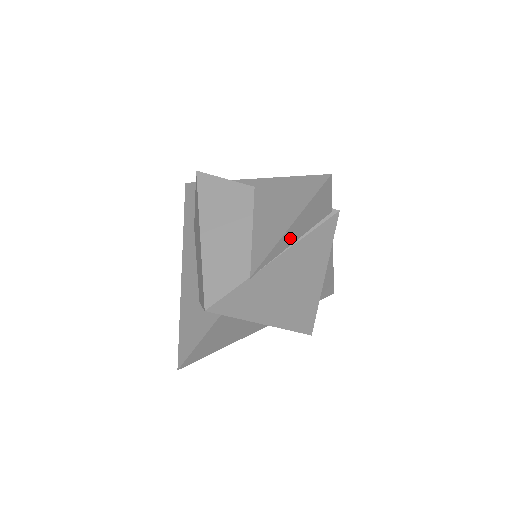
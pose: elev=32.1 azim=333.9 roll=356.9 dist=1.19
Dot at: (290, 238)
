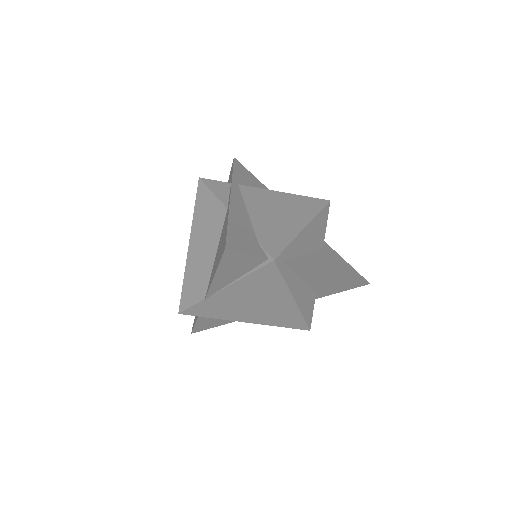
Dot at: (226, 279)
